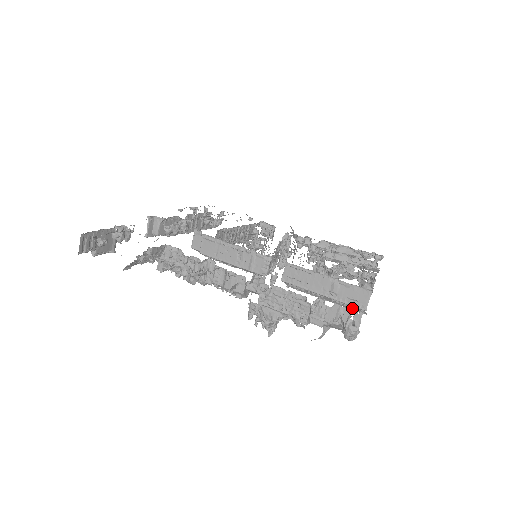
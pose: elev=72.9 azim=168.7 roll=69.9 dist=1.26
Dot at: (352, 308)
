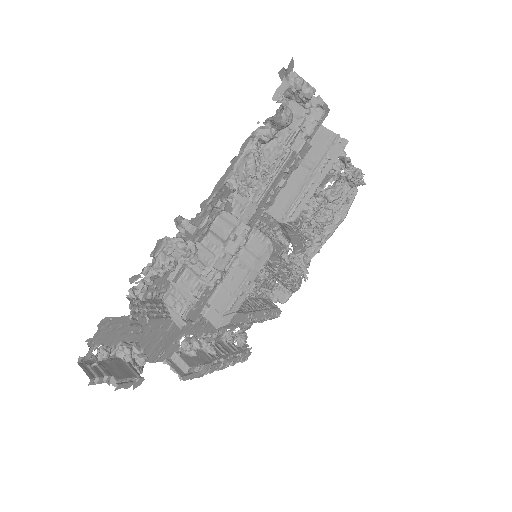
Dot at: (336, 154)
